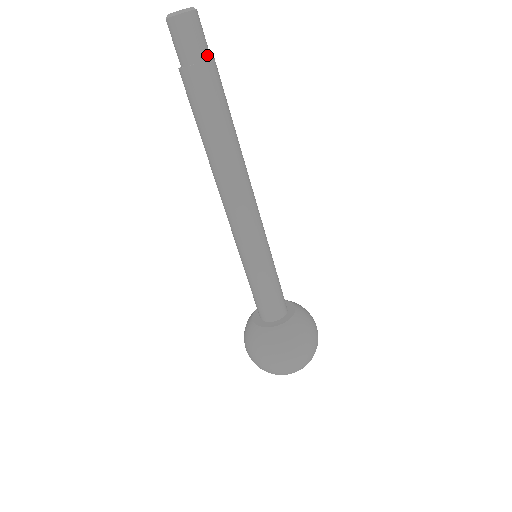
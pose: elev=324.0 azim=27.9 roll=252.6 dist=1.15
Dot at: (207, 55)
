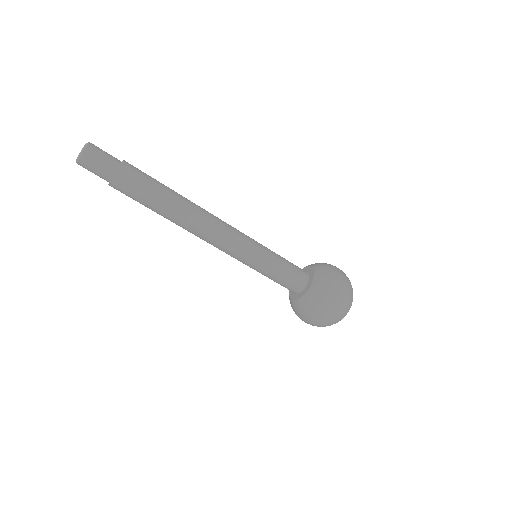
Dot at: occluded
